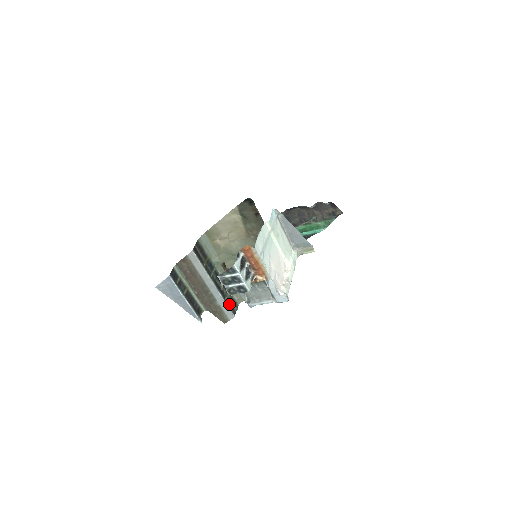
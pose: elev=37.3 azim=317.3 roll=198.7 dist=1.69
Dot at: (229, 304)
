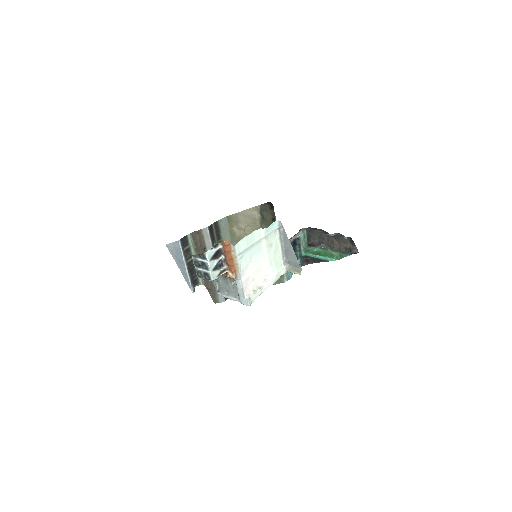
Dot at: occluded
